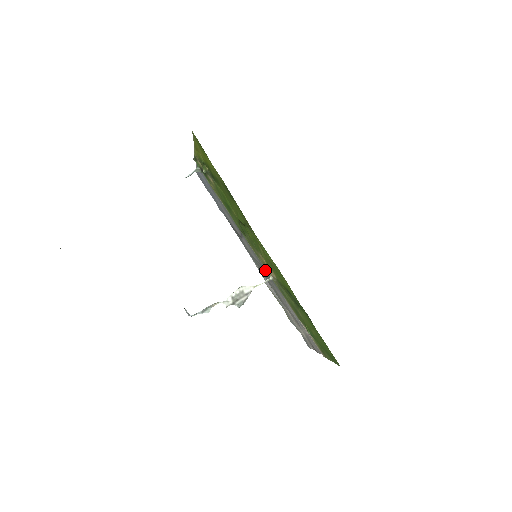
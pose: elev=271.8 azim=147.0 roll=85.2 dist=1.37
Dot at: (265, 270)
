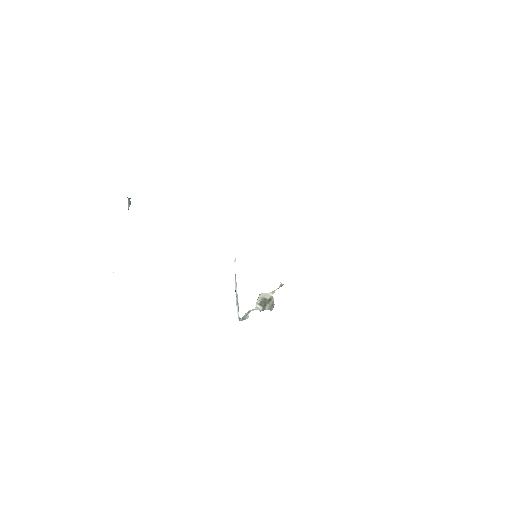
Dot at: occluded
